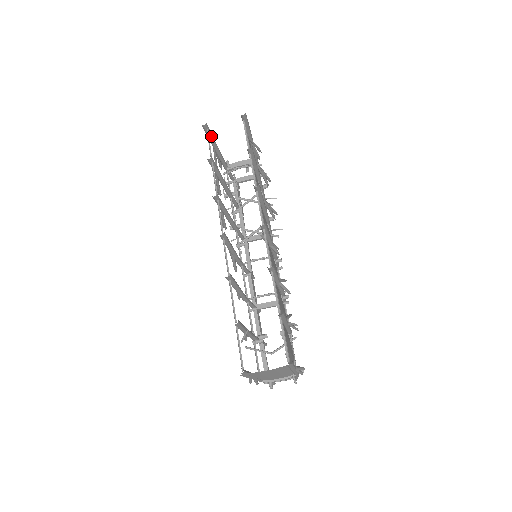
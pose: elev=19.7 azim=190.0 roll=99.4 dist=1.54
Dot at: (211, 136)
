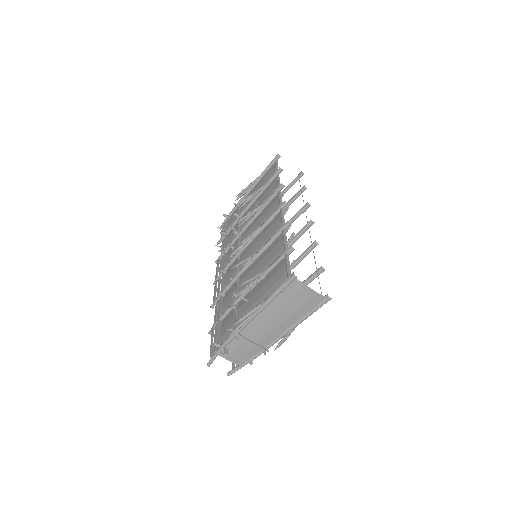
Dot at: (270, 168)
